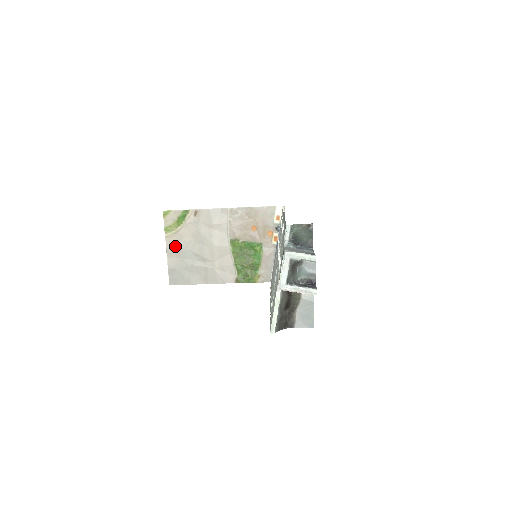
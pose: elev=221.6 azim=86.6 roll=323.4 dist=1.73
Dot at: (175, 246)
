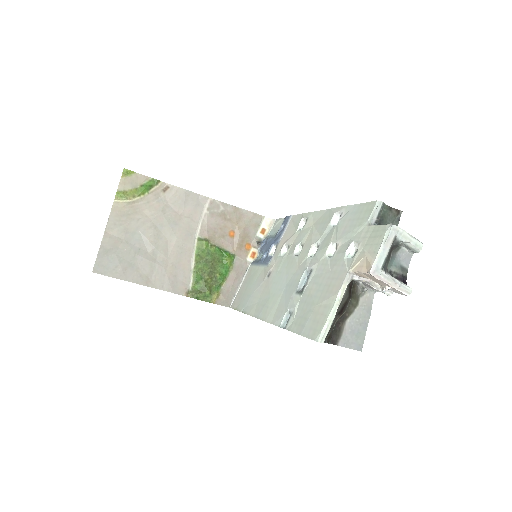
Dot at: (122, 220)
